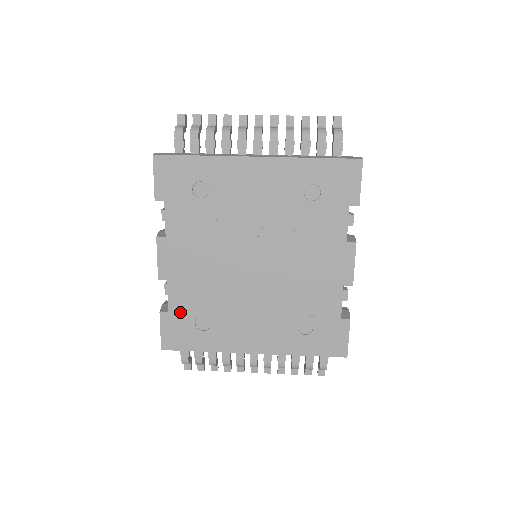
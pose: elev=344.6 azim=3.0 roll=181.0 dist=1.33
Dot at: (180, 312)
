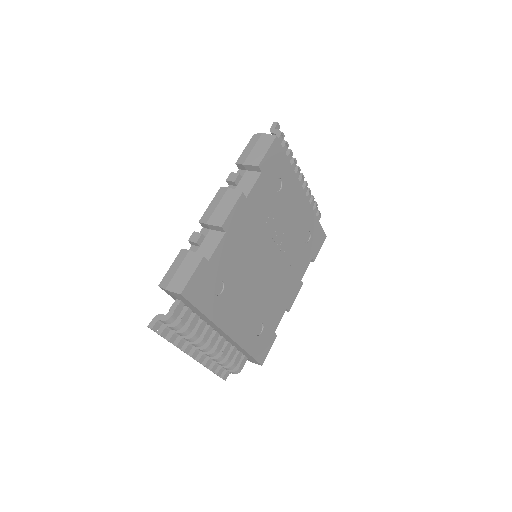
Dot at: (214, 267)
